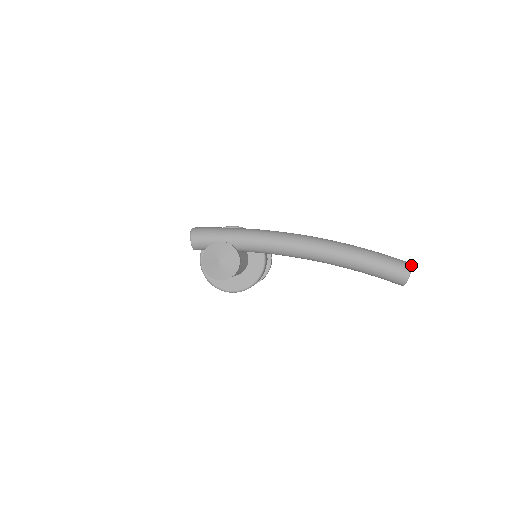
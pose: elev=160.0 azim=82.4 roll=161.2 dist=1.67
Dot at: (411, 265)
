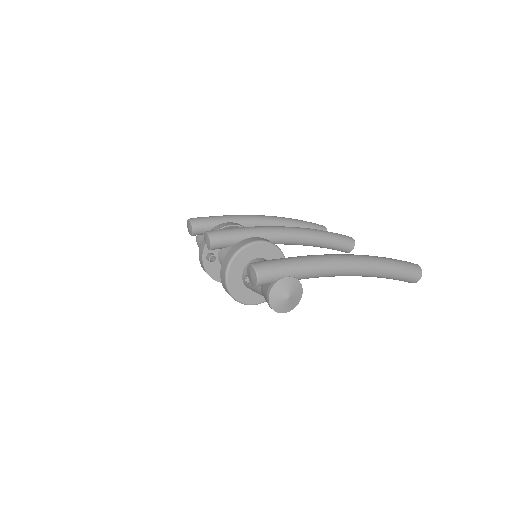
Dot at: occluded
